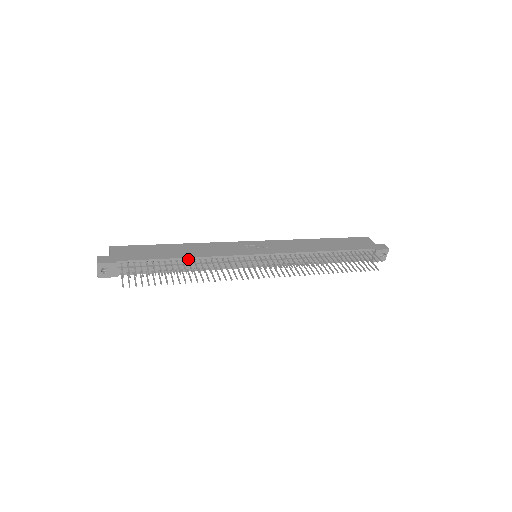
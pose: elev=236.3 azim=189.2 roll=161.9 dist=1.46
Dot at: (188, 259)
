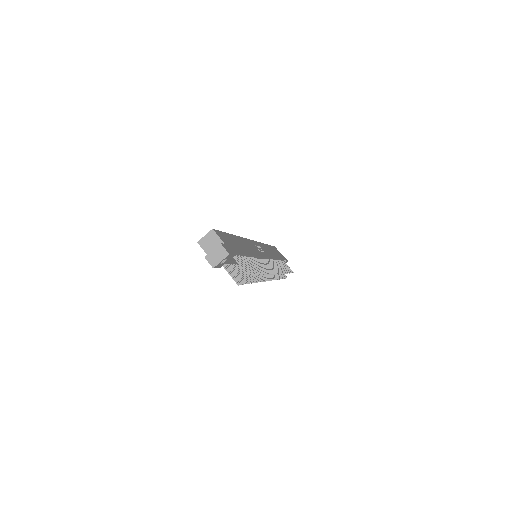
Dot at: (250, 256)
